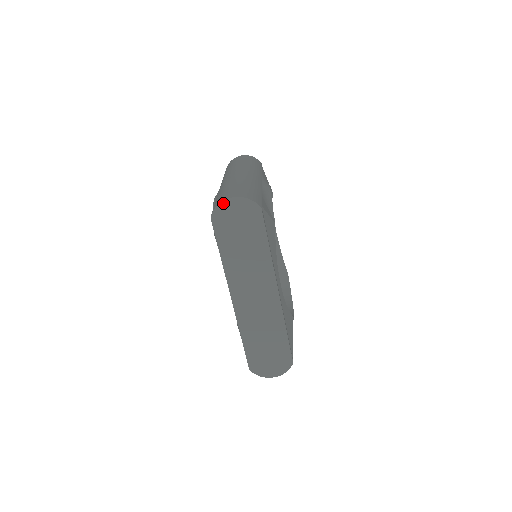
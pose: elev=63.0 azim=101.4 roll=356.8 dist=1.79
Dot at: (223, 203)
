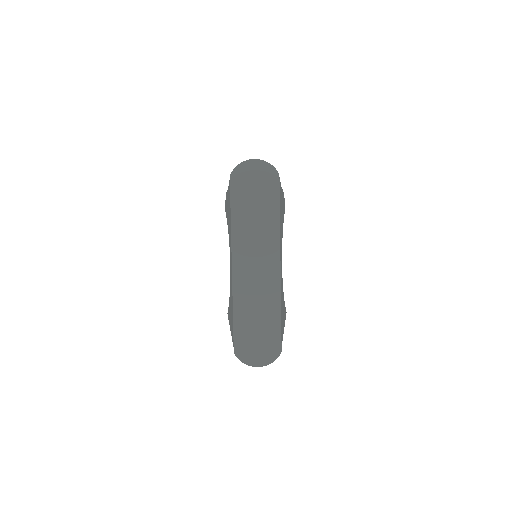
Dot at: (245, 163)
